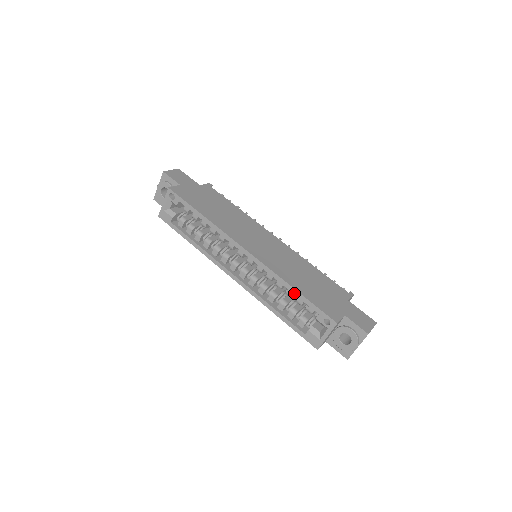
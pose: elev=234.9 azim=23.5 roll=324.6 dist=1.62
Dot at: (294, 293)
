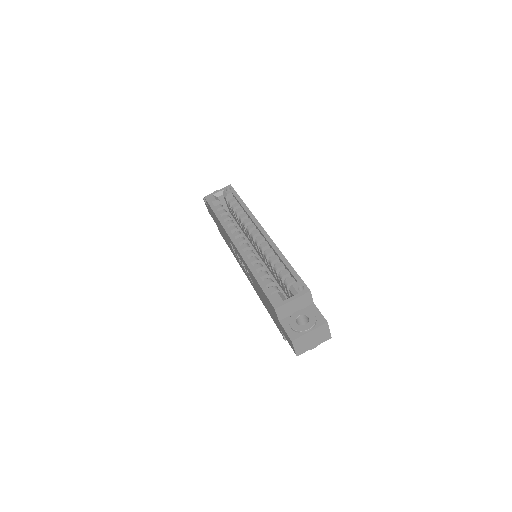
Dot at: (285, 263)
